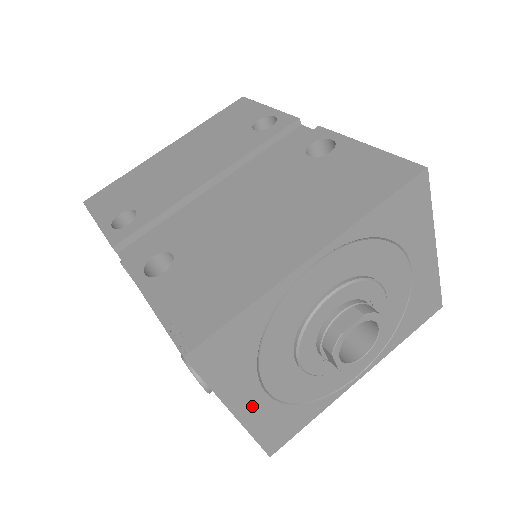
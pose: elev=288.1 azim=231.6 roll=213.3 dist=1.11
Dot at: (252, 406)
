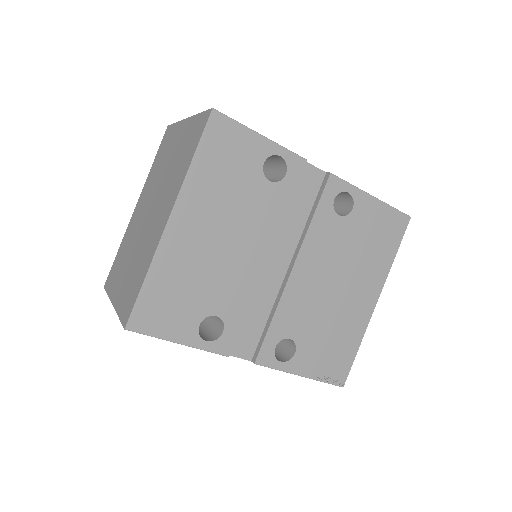
Dot at: occluded
